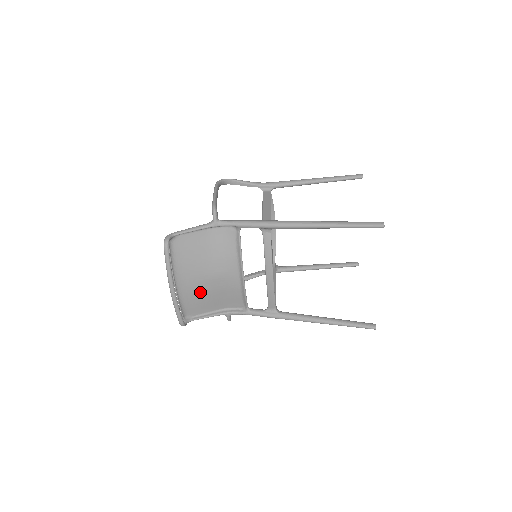
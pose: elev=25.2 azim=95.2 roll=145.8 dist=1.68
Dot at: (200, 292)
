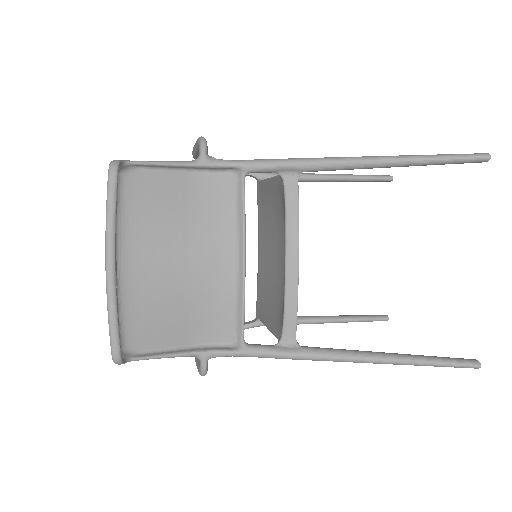
Dot at: (160, 294)
